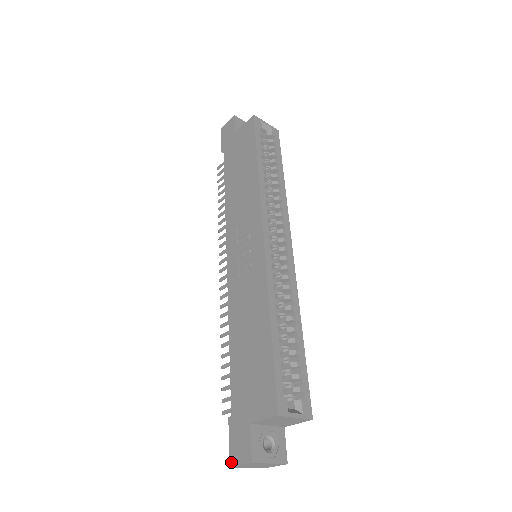
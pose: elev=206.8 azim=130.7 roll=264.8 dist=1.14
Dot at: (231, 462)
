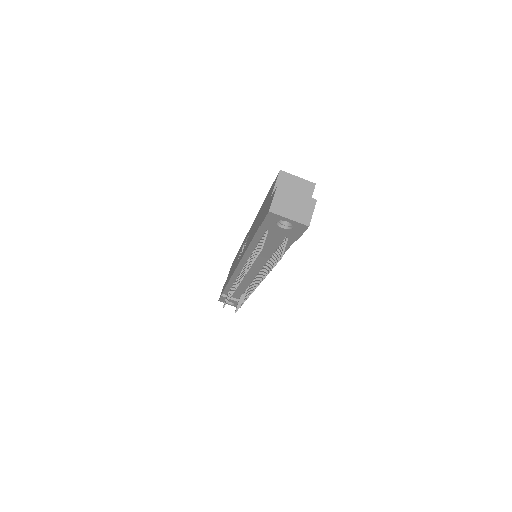
Dot at: (268, 210)
